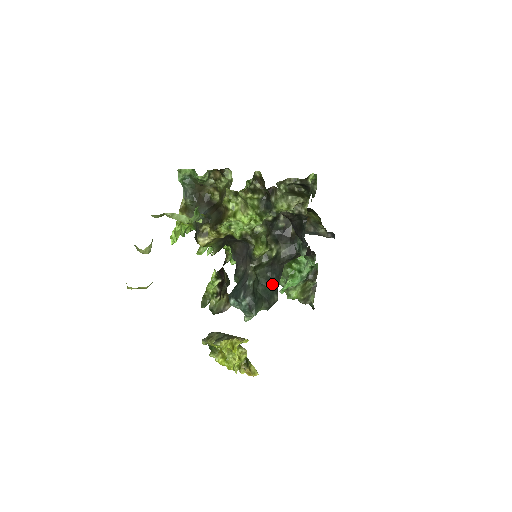
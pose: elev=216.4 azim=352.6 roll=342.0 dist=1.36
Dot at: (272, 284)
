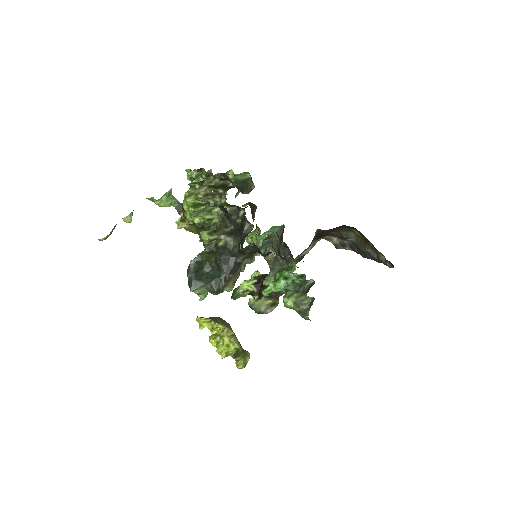
Dot at: (221, 272)
